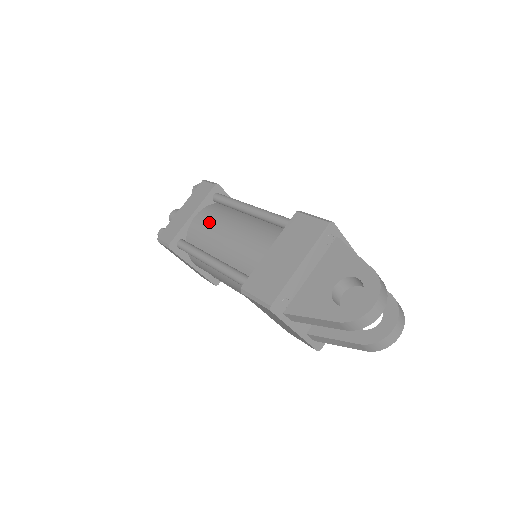
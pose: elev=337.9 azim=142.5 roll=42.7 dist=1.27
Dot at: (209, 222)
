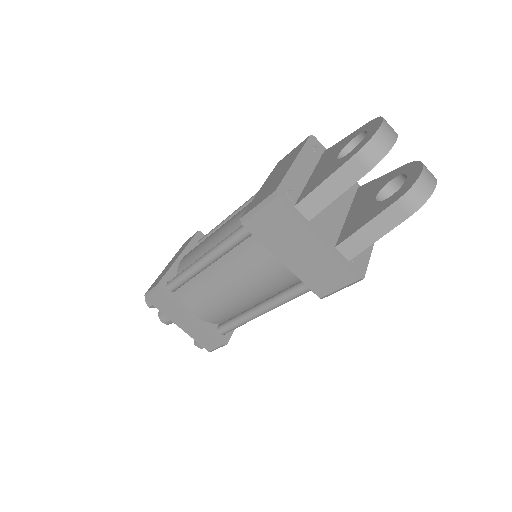
Dot at: (197, 246)
